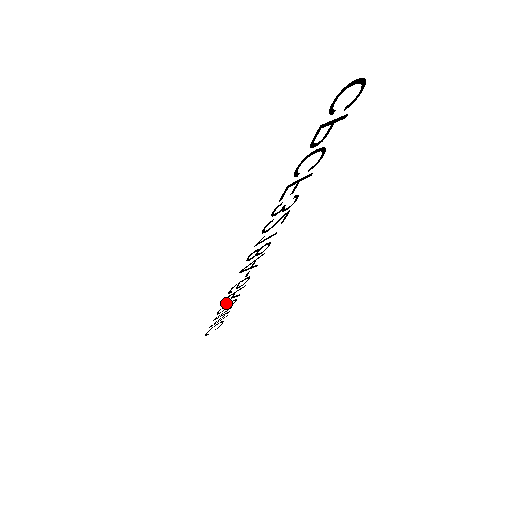
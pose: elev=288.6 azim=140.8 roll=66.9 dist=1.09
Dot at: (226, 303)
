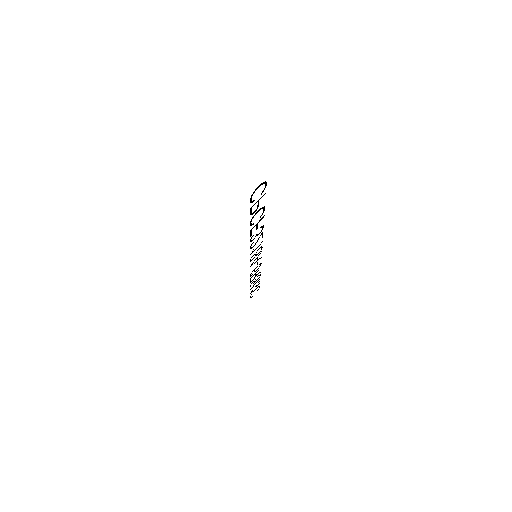
Dot at: occluded
